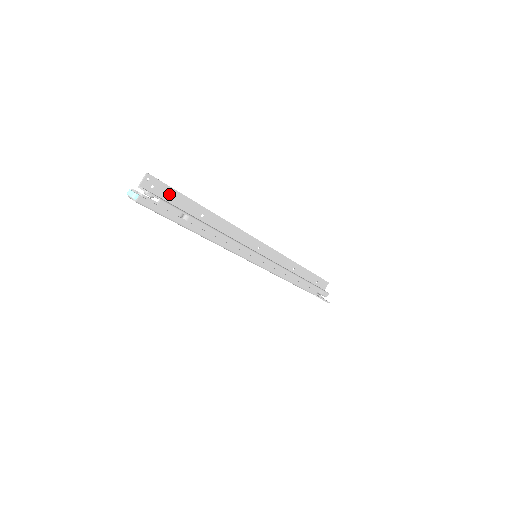
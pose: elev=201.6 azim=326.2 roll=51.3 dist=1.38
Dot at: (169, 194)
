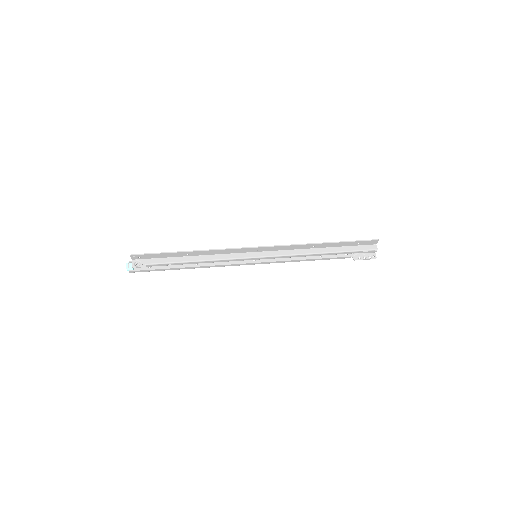
Dot at: (153, 256)
